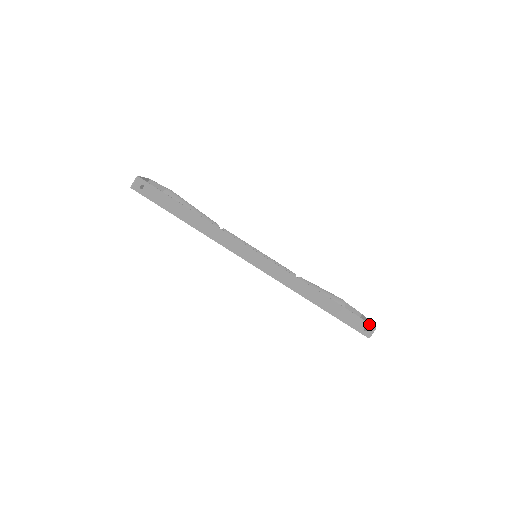
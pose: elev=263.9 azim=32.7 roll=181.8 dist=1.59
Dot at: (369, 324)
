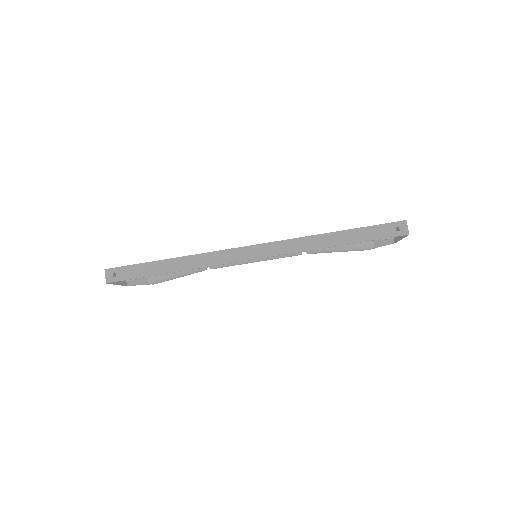
Dot at: (396, 223)
